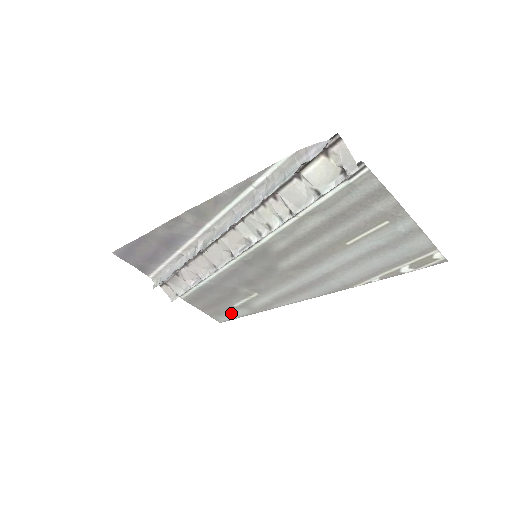
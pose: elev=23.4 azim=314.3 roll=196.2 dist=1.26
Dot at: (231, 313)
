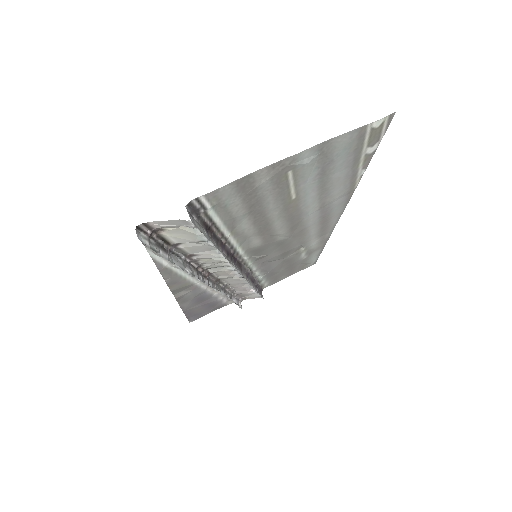
Dot at: (310, 259)
